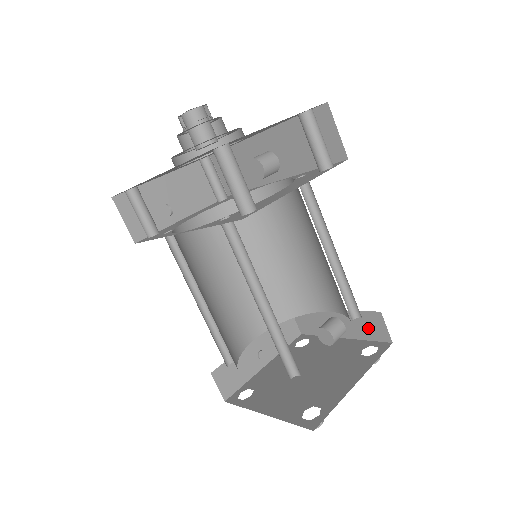
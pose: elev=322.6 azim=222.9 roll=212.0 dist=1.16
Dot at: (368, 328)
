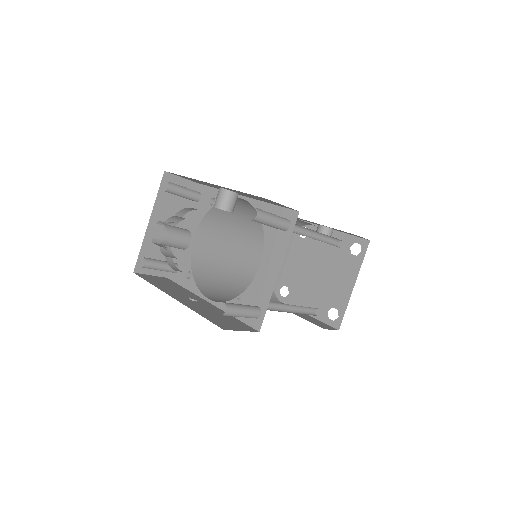
Dot at: occluded
